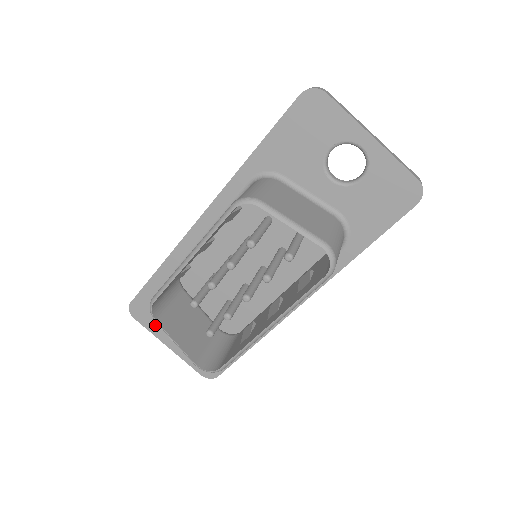
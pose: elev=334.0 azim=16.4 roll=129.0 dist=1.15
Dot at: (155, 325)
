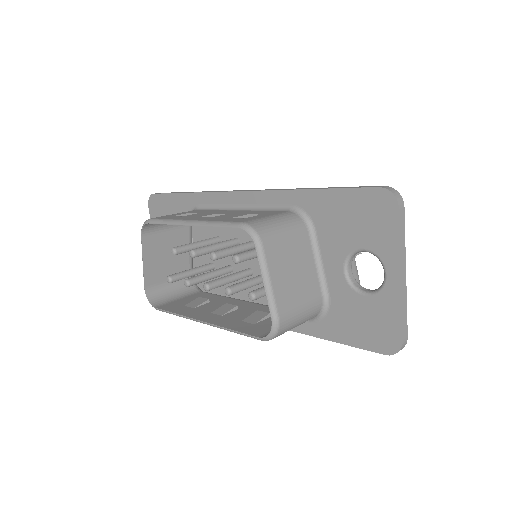
Dot at: occluded
